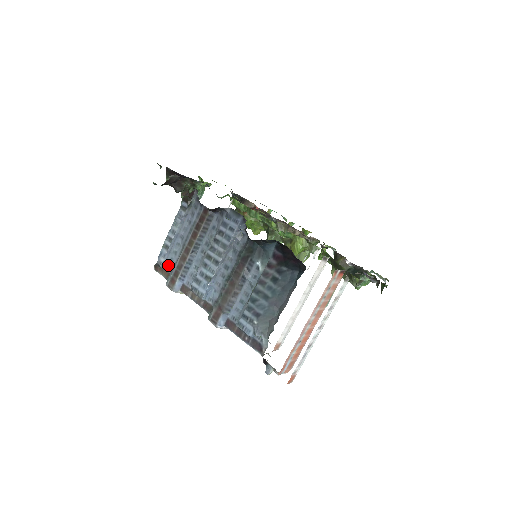
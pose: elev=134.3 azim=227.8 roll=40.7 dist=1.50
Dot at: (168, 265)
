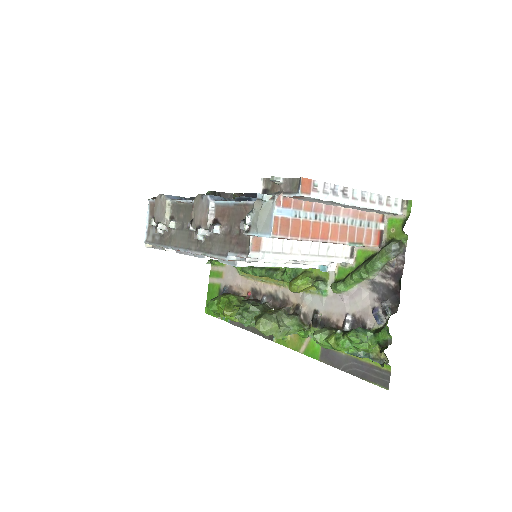
Dot at: occluded
